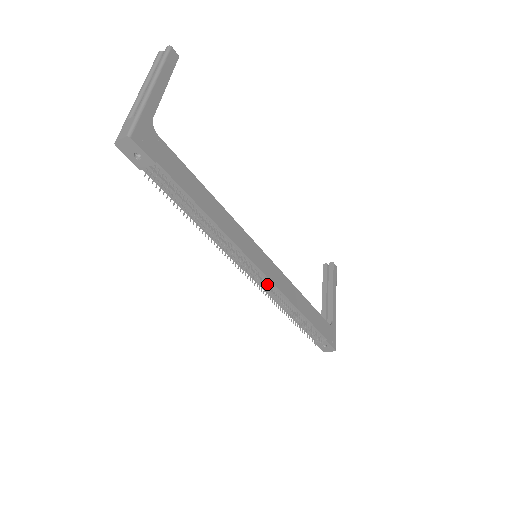
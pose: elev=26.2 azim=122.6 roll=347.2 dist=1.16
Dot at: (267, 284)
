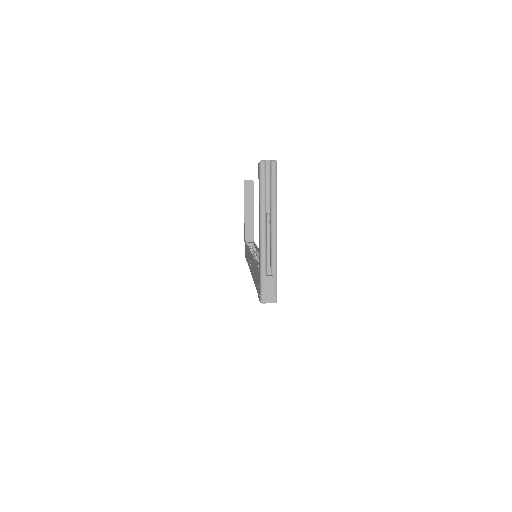
Dot at: occluded
